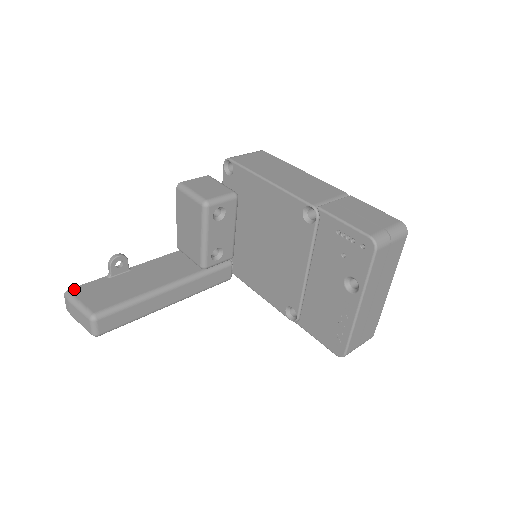
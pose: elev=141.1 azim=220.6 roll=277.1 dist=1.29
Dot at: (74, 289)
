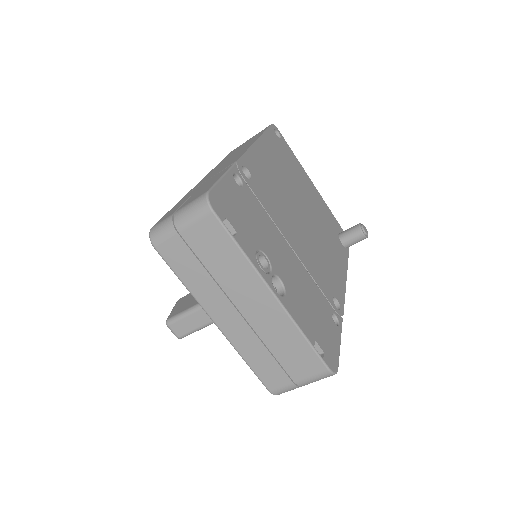
Dot at: (180, 299)
